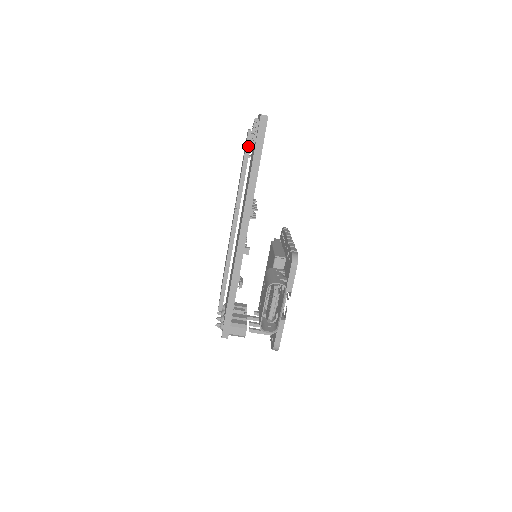
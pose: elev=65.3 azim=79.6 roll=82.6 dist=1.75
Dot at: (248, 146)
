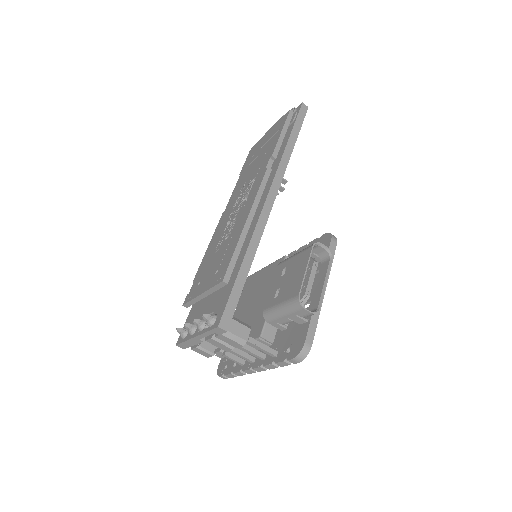
Dot at: (289, 119)
